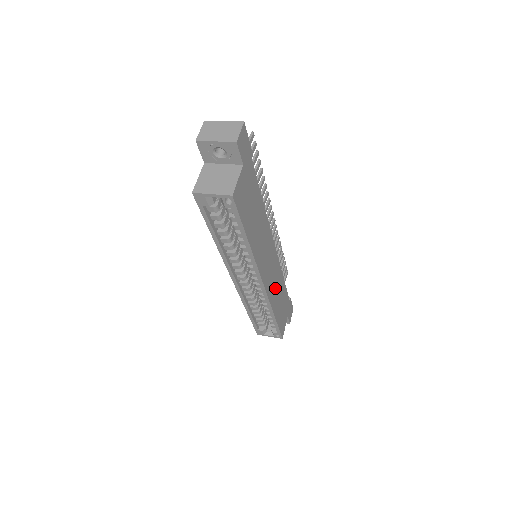
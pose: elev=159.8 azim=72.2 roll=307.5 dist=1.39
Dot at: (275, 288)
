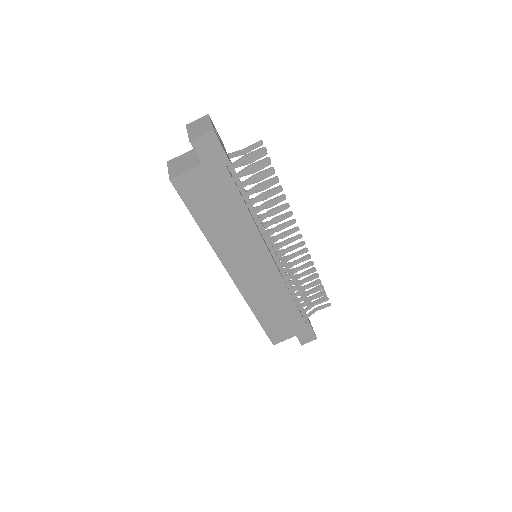
Dot at: (264, 295)
